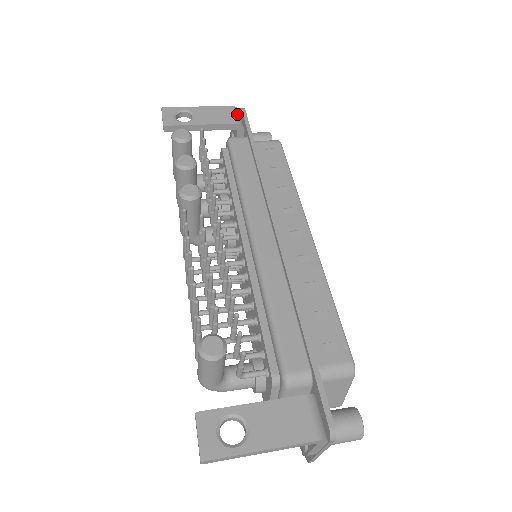
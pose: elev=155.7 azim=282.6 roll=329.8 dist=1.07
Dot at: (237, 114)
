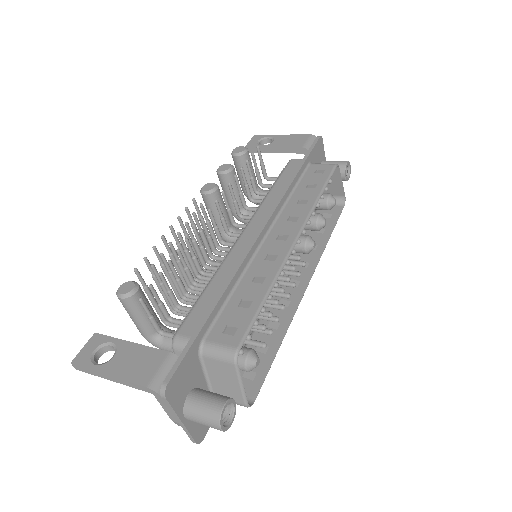
Dot at: (310, 141)
